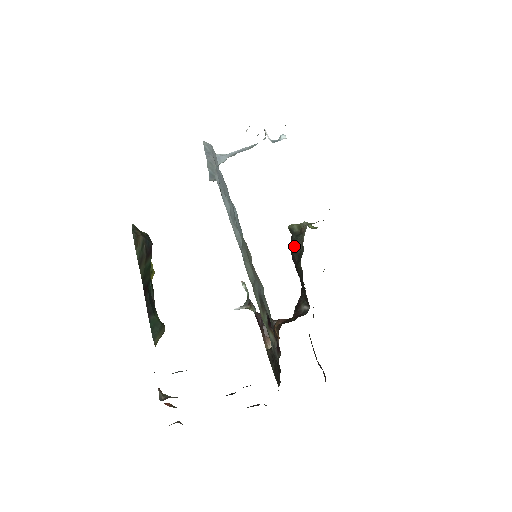
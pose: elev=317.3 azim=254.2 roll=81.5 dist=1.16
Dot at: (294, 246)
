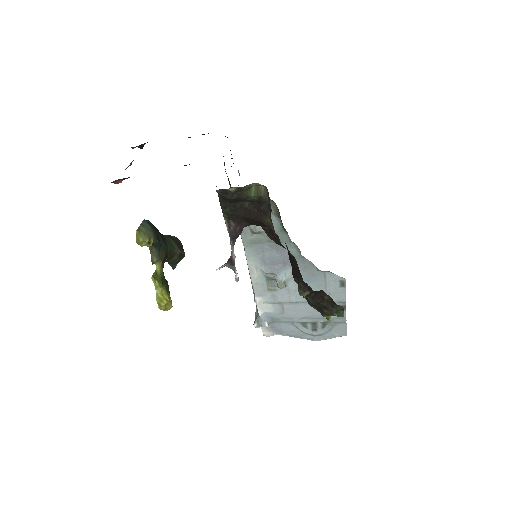
Dot at: occluded
